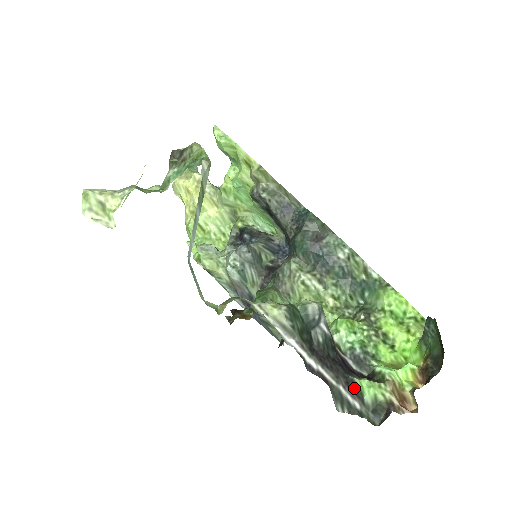
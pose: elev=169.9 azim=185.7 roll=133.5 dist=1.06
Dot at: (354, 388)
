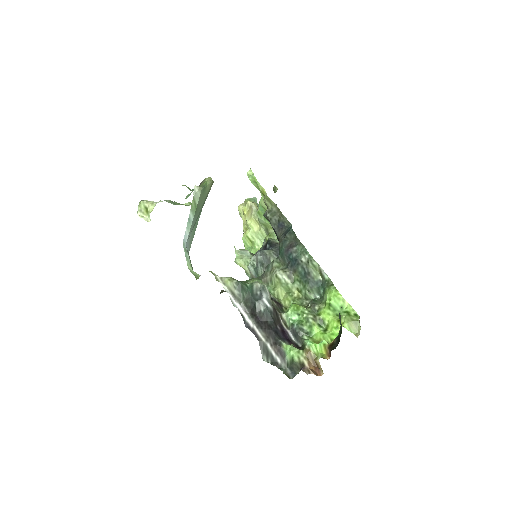
Dot at: (280, 348)
